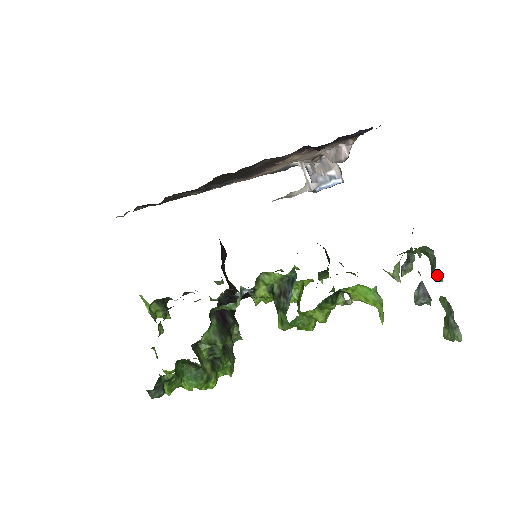
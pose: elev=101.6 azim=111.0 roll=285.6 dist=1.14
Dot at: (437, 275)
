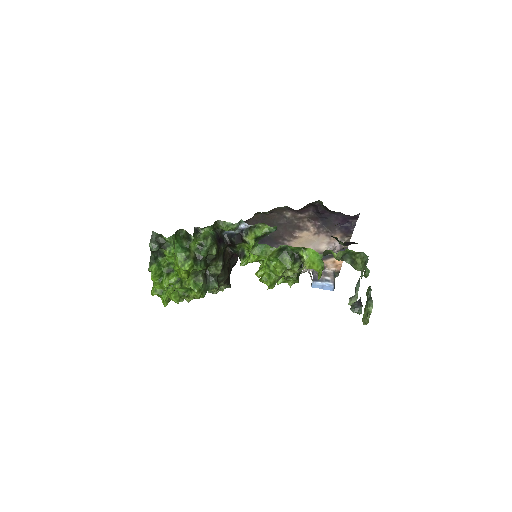
Dot at: (366, 268)
